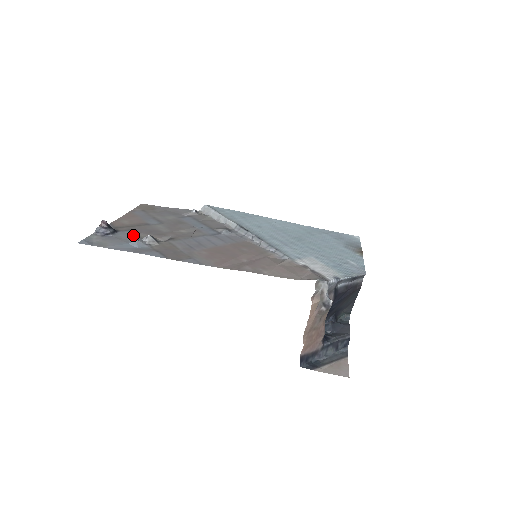
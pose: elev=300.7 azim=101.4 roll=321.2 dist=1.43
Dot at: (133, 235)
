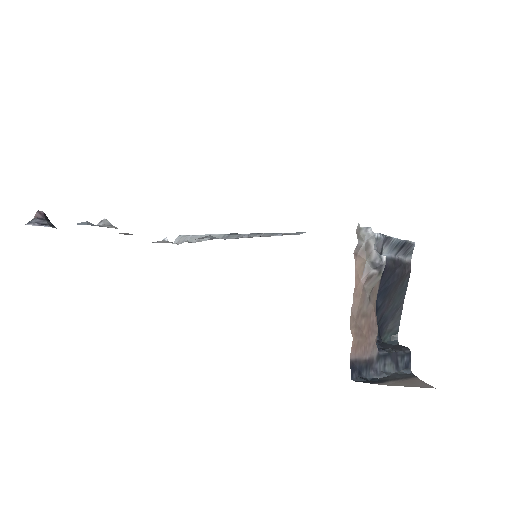
Dot at: occluded
